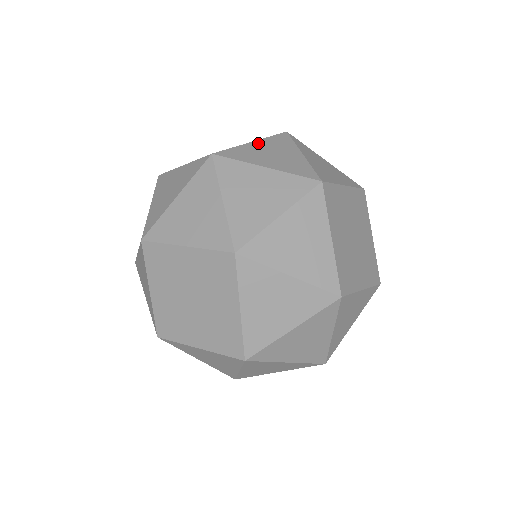
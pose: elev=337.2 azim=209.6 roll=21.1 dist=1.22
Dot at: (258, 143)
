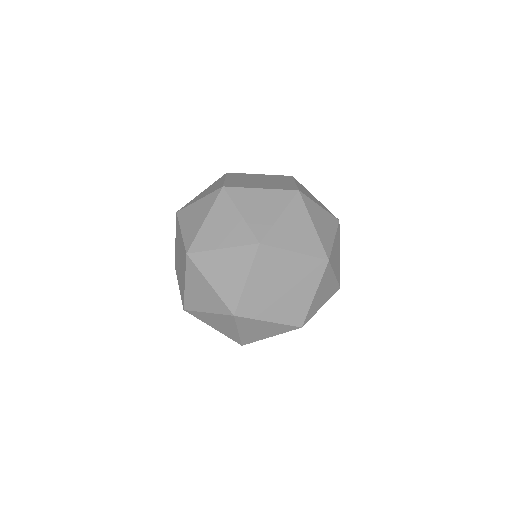
Dot at: (263, 191)
